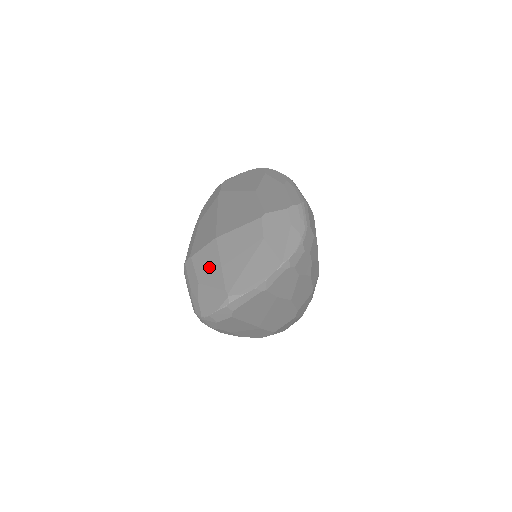
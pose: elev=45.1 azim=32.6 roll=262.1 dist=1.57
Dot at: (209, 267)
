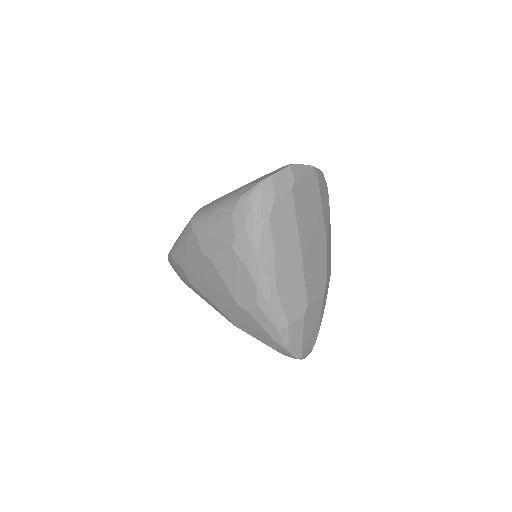
Dot at: occluded
